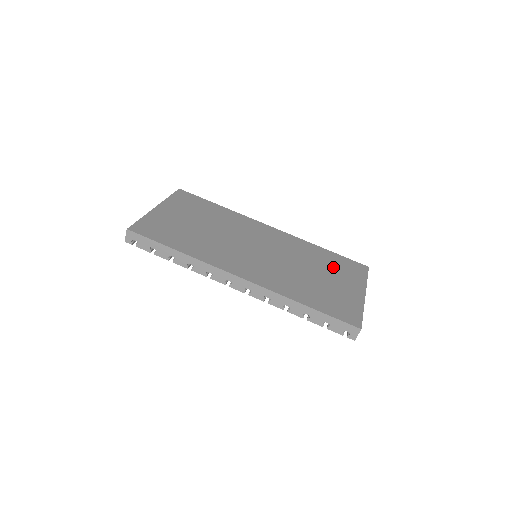
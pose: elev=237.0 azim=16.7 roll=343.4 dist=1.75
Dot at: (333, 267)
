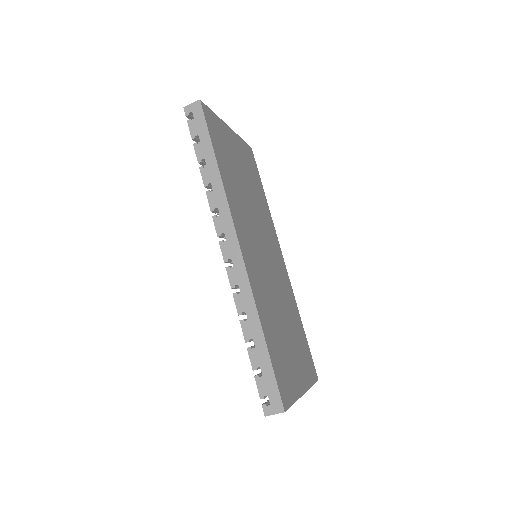
Dot at: (299, 342)
